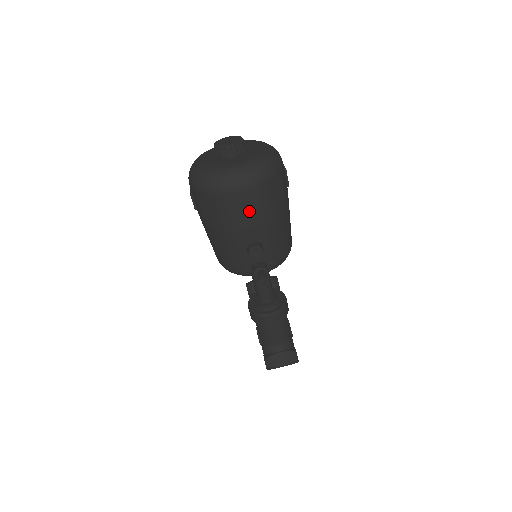
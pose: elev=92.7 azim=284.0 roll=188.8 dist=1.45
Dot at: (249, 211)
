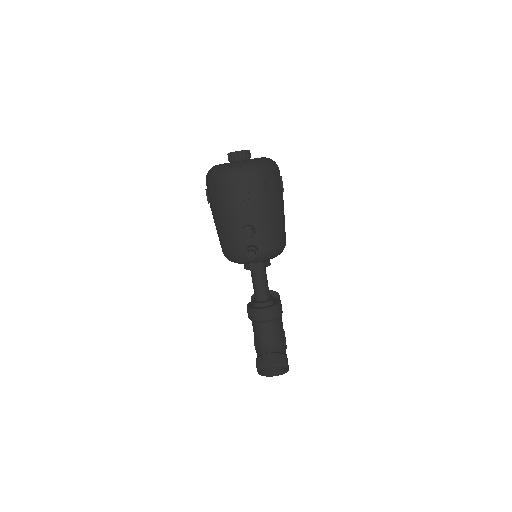
Dot at: (245, 195)
